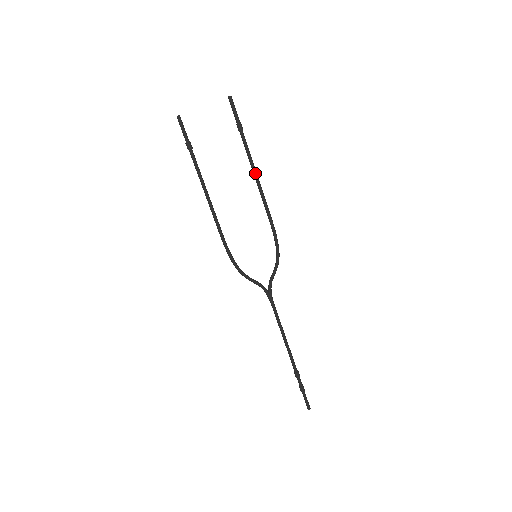
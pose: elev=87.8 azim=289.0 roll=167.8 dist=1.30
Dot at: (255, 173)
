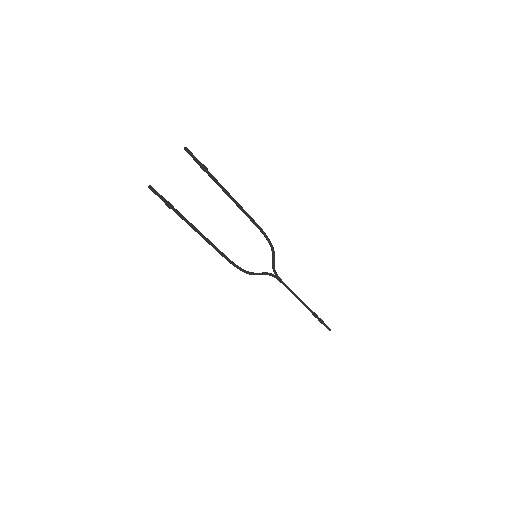
Dot at: (231, 197)
